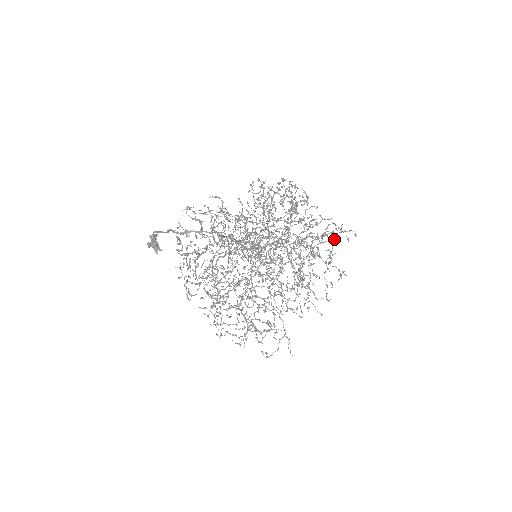
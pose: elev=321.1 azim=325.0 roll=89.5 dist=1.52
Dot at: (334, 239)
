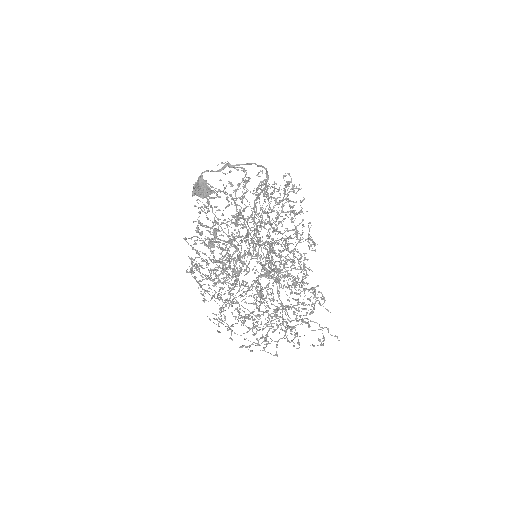
Dot at: (309, 239)
